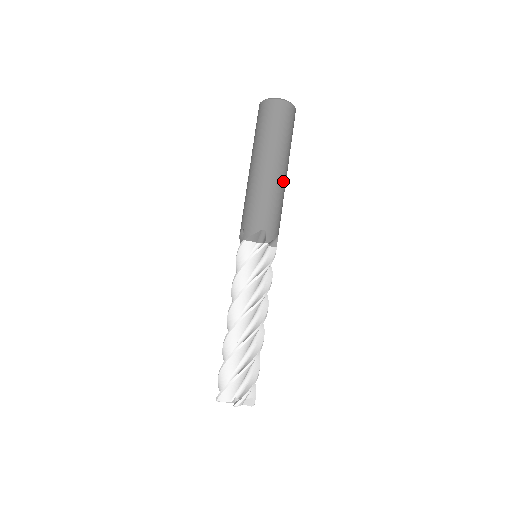
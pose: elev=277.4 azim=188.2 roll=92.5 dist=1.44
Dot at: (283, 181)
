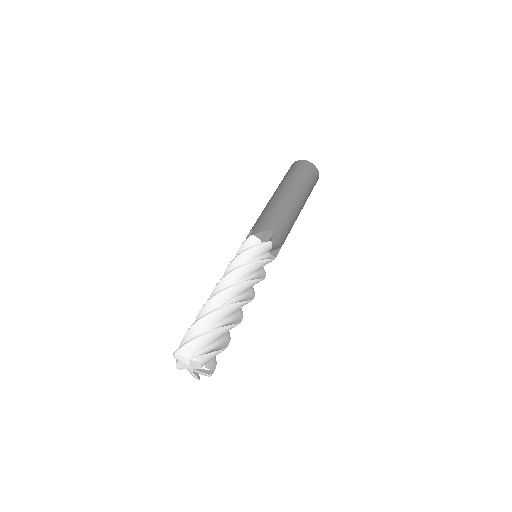
Dot at: (297, 211)
